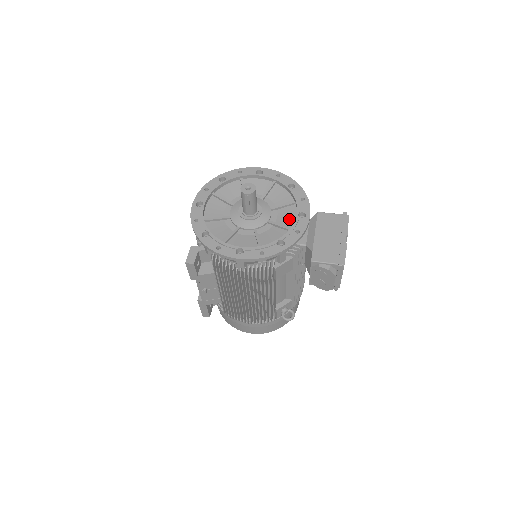
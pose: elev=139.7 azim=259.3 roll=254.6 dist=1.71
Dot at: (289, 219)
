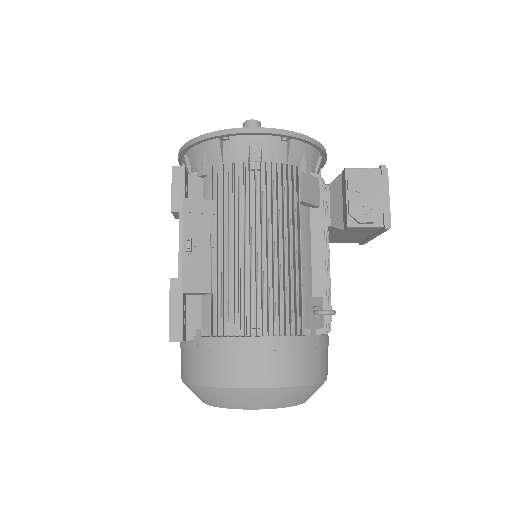
Dot at: occluded
